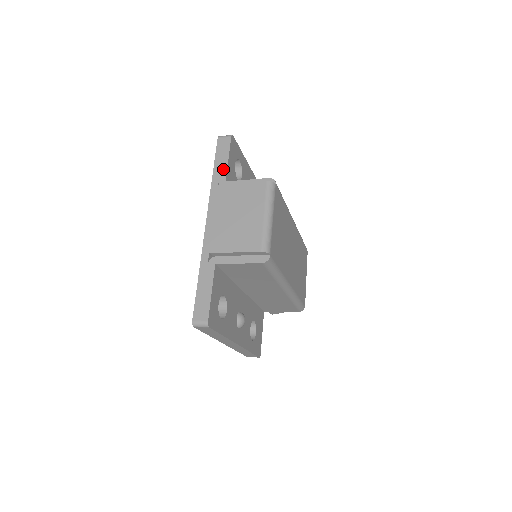
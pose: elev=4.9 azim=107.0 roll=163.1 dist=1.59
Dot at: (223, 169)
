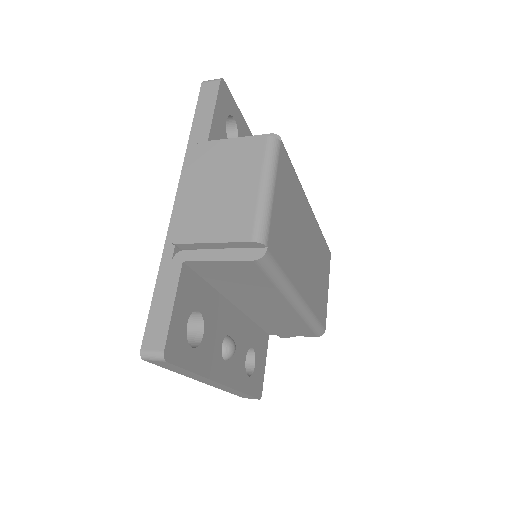
Dot at: (205, 124)
